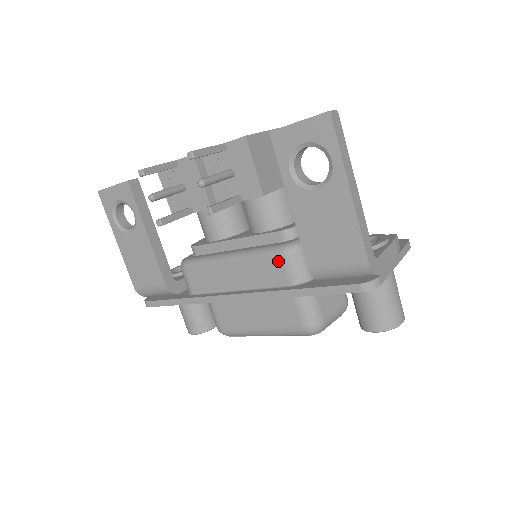
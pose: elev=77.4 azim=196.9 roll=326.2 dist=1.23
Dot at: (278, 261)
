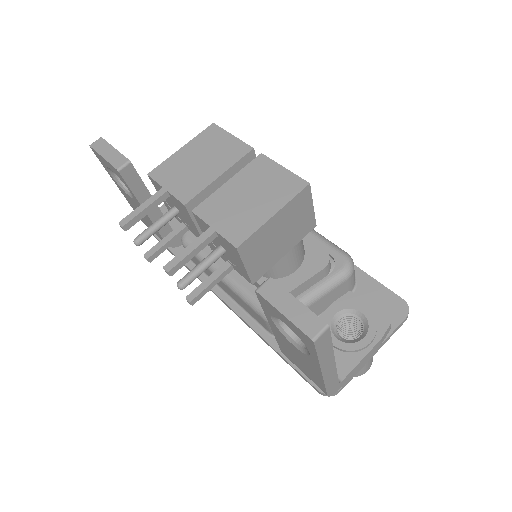
Dot at: (261, 319)
